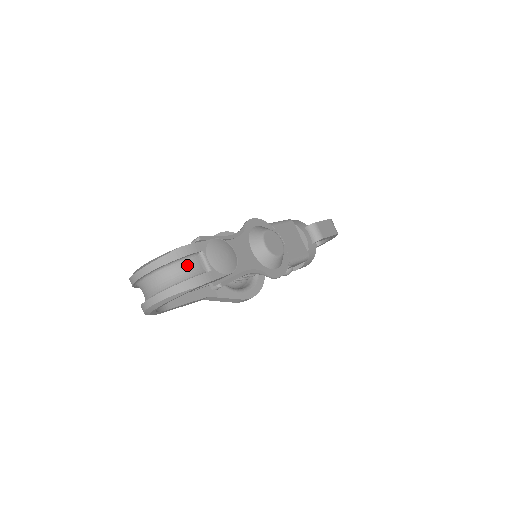
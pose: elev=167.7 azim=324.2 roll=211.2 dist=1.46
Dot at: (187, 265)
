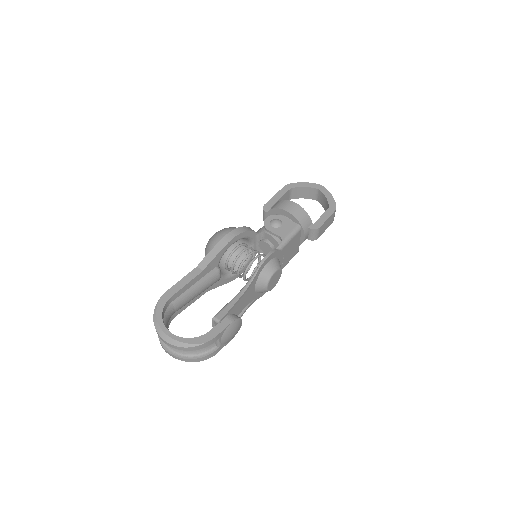
Dot at: occluded
